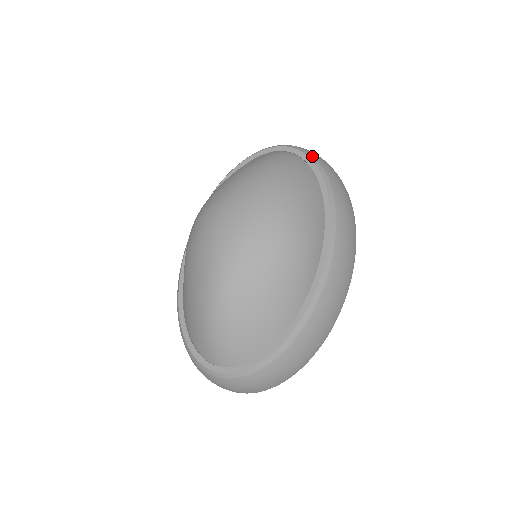
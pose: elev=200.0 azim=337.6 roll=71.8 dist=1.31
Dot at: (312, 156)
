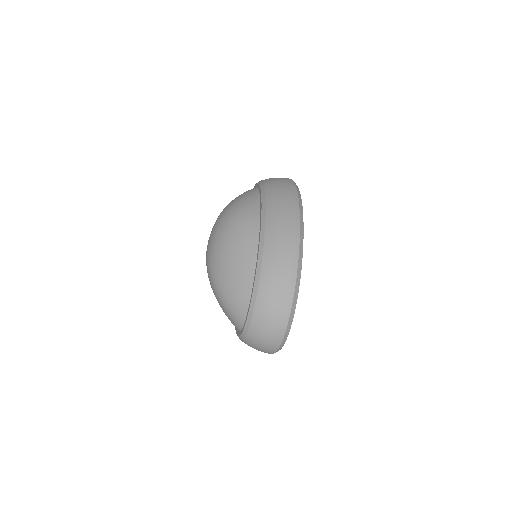
Dot at: occluded
